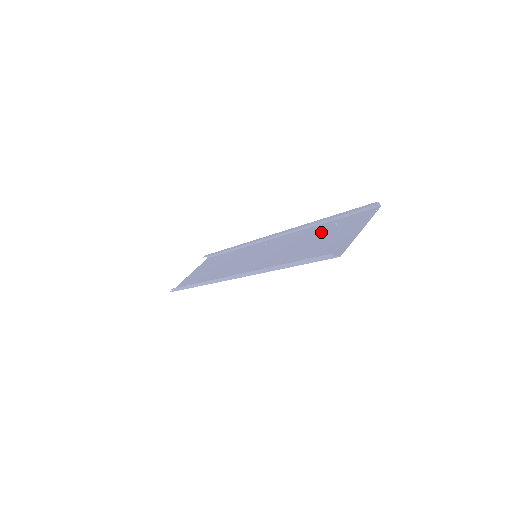
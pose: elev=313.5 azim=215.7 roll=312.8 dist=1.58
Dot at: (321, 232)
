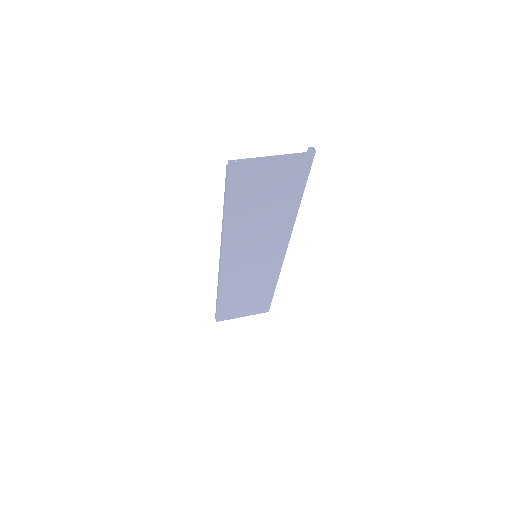
Dot at: (281, 200)
